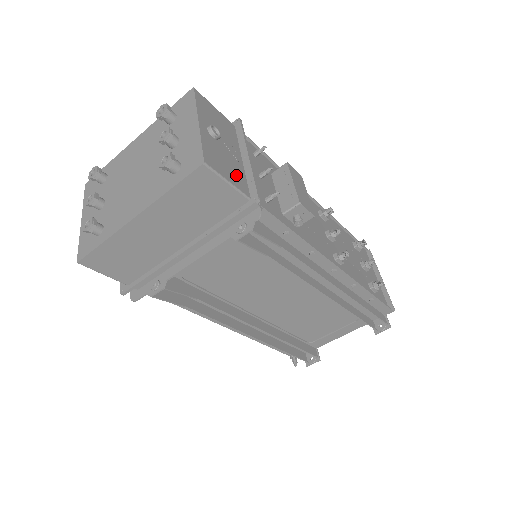
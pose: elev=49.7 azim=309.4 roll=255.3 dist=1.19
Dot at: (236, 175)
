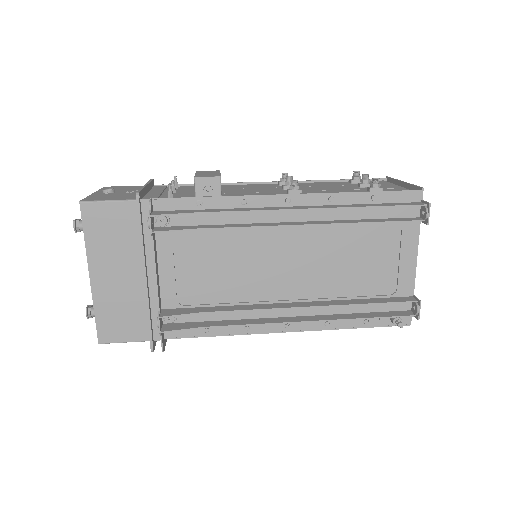
Dot at: (125, 197)
